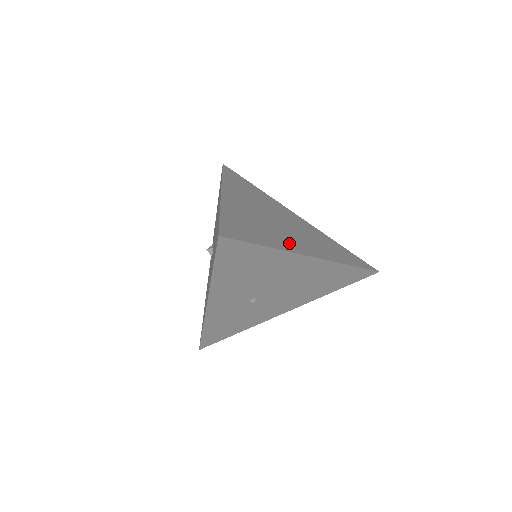
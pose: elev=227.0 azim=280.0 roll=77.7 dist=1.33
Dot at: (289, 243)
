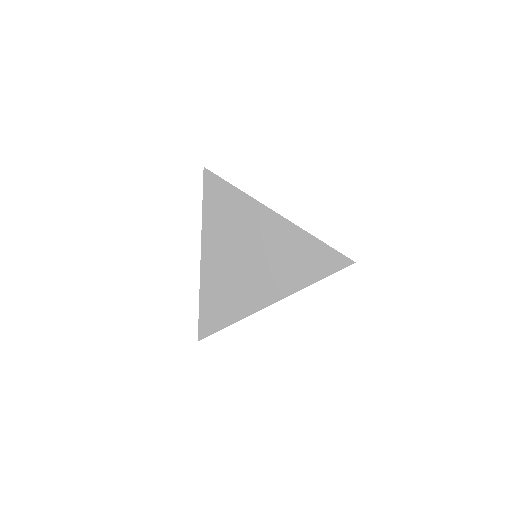
Dot at: (254, 299)
